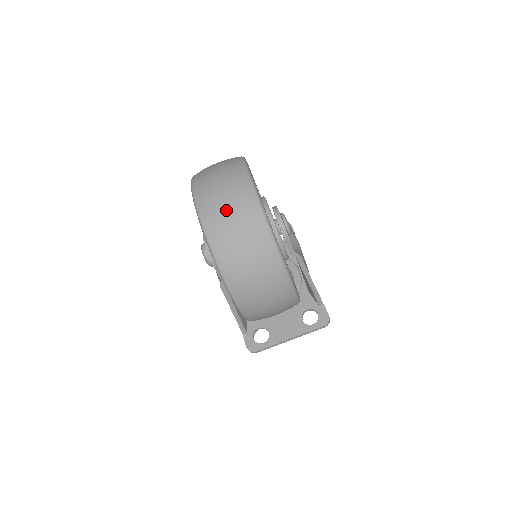
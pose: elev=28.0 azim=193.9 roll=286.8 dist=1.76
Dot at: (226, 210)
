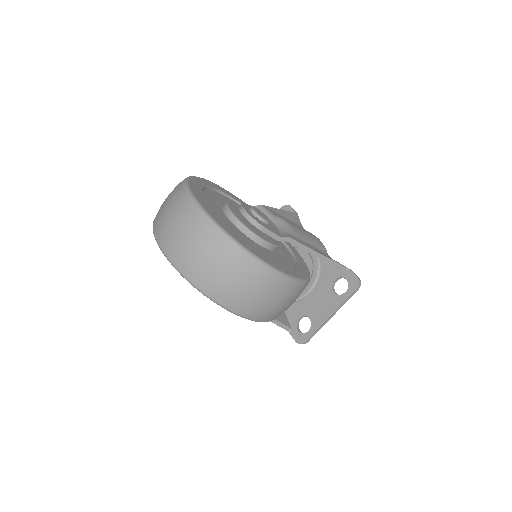
Dot at: (181, 237)
